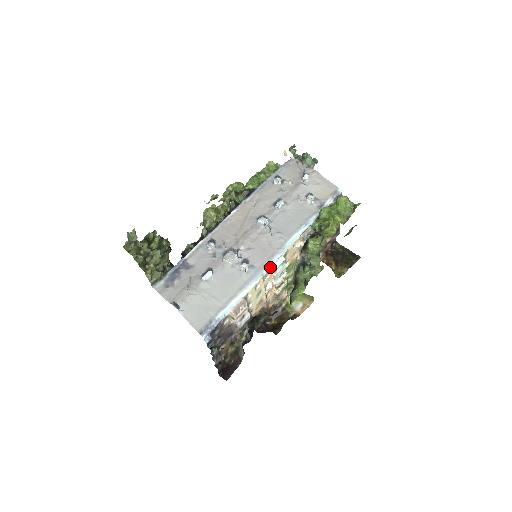
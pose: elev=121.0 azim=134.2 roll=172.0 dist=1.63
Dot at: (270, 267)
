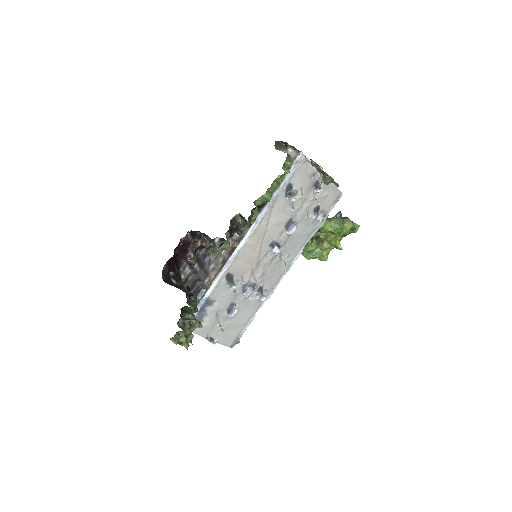
Dot at: occluded
